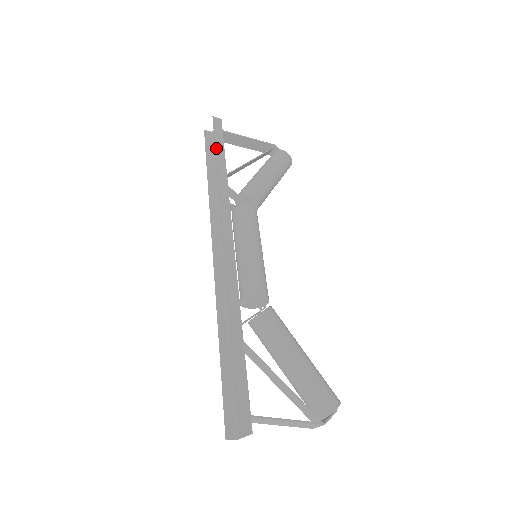
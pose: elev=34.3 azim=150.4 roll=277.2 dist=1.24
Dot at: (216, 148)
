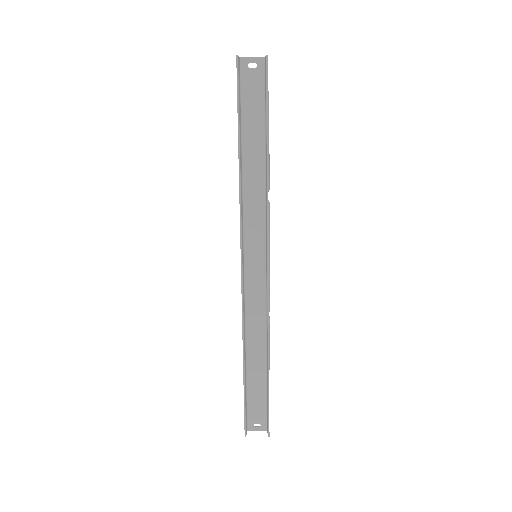
Dot at: occluded
